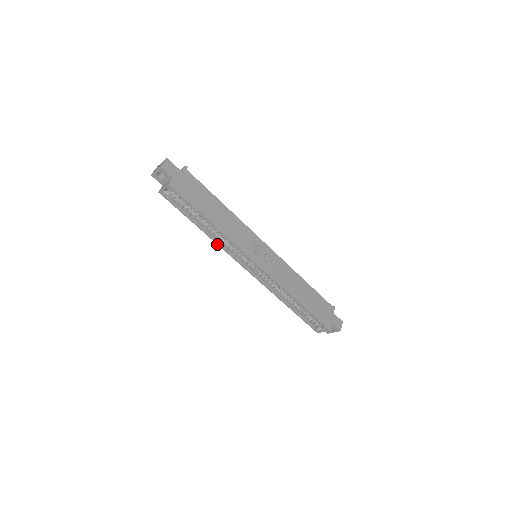
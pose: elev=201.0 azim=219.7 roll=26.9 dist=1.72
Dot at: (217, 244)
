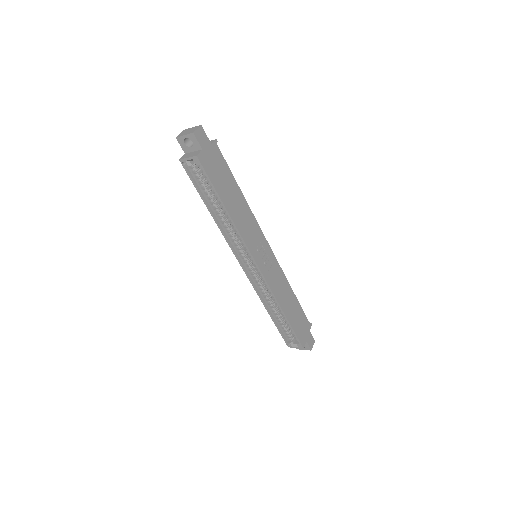
Dot at: (222, 234)
